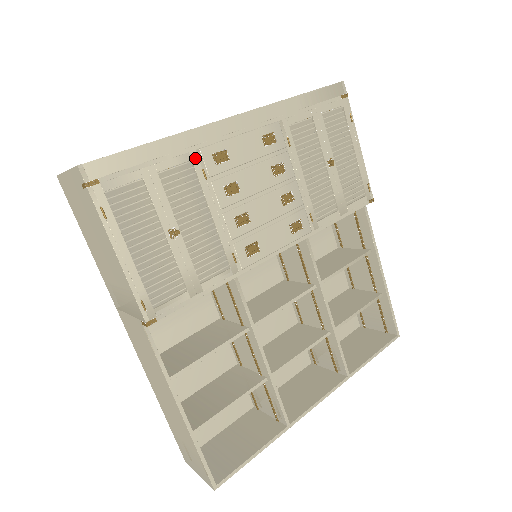
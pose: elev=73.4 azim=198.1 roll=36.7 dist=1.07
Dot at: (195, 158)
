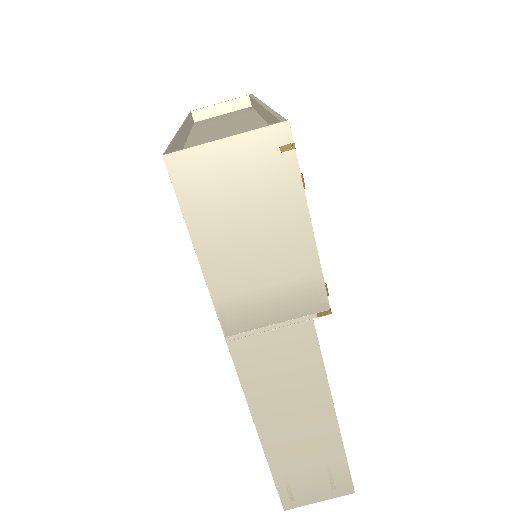
Dot at: occluded
